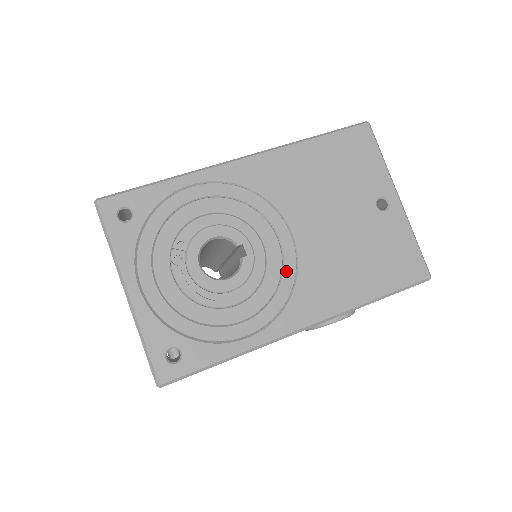
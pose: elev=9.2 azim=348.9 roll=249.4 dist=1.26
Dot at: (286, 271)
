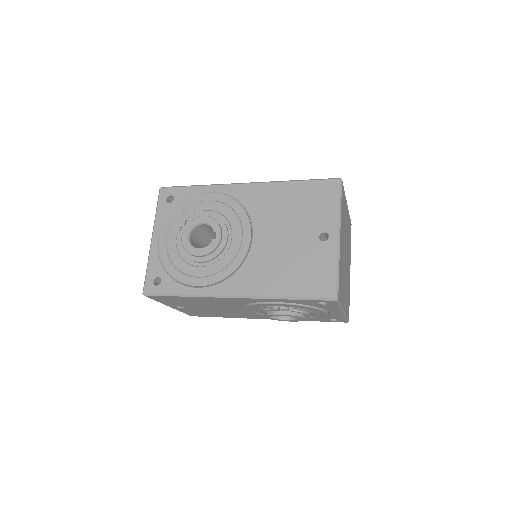
Dot at: (237, 257)
